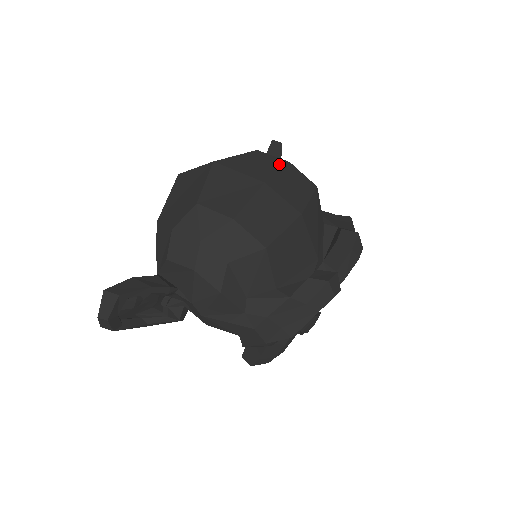
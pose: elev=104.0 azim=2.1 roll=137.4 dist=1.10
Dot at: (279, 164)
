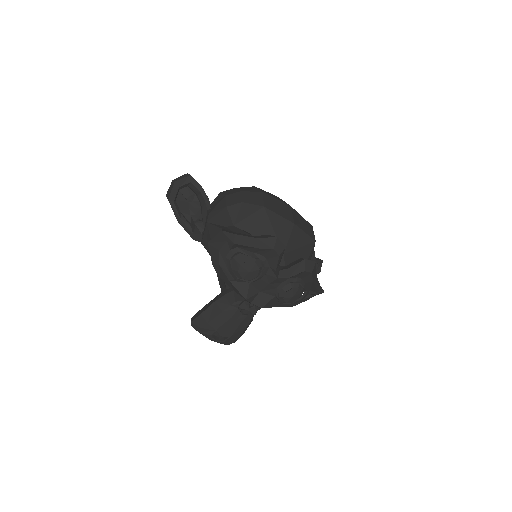
Dot at: occluded
